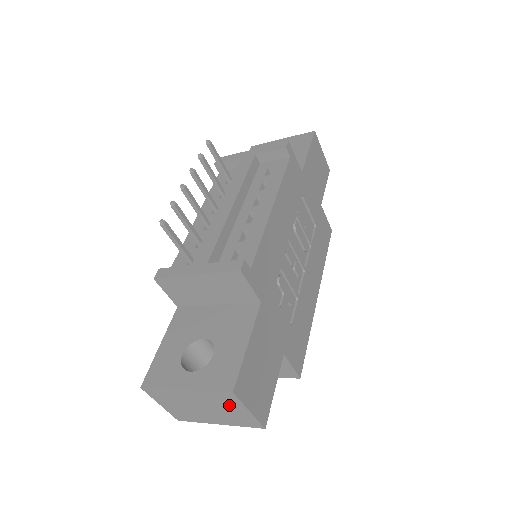
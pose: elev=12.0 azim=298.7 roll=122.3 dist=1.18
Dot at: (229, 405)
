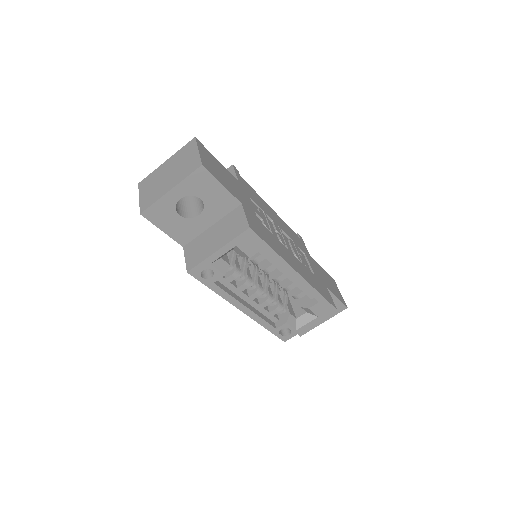
Dot at: (188, 154)
